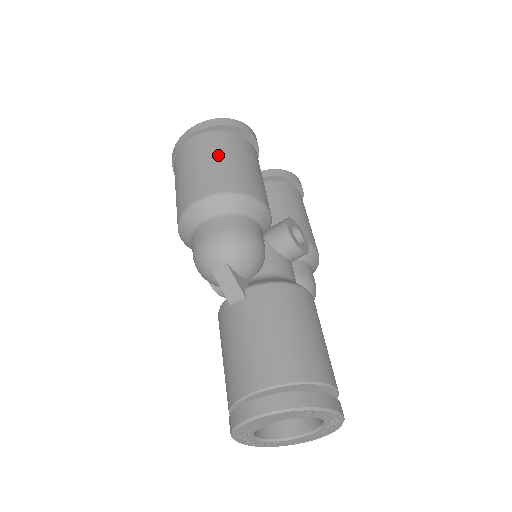
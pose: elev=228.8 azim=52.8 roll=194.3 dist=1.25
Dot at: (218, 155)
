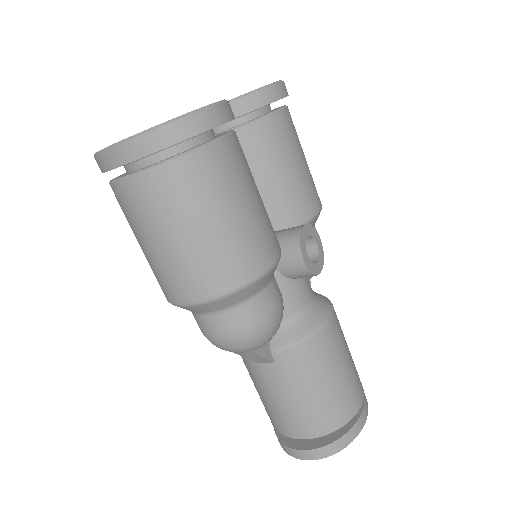
Dot at: (199, 220)
